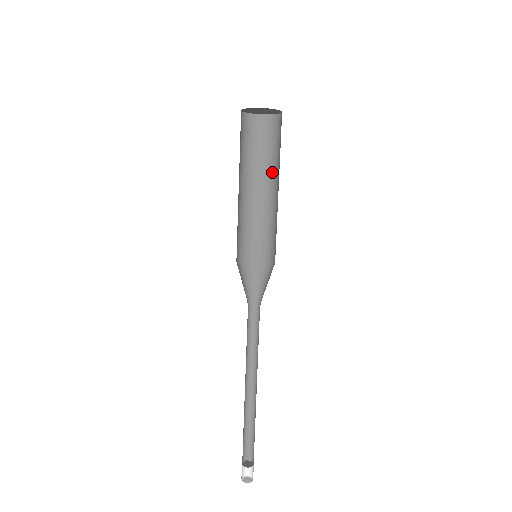
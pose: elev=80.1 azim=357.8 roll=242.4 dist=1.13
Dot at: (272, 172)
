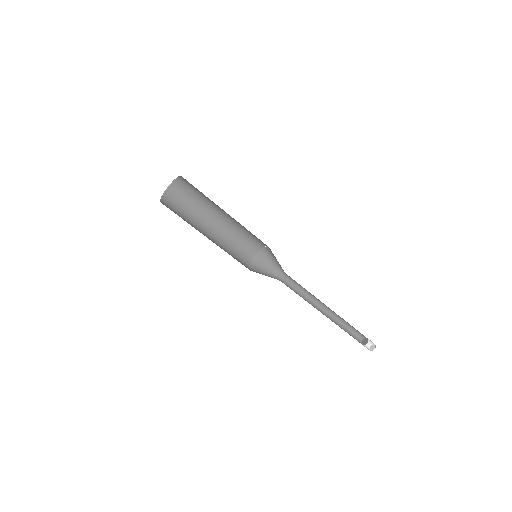
Dot at: (217, 205)
